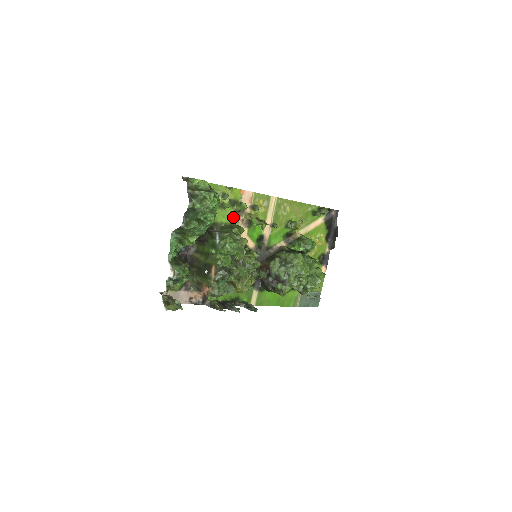
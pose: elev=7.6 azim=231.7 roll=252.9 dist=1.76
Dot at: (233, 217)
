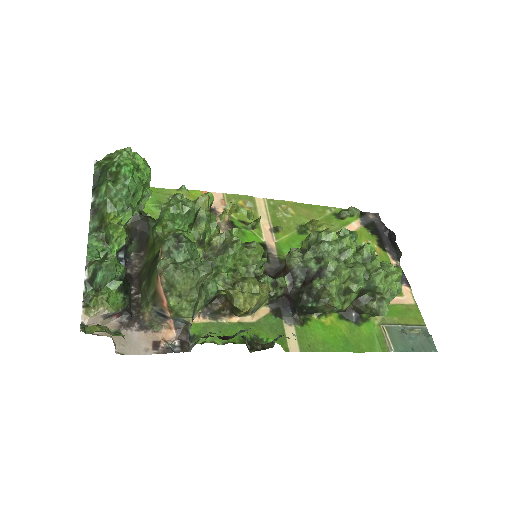
Dot at: occluded
